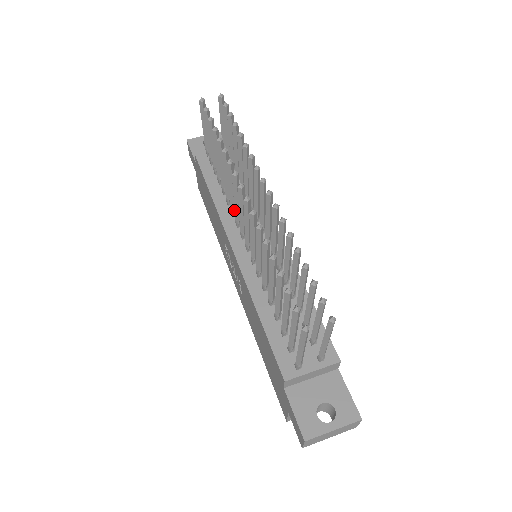
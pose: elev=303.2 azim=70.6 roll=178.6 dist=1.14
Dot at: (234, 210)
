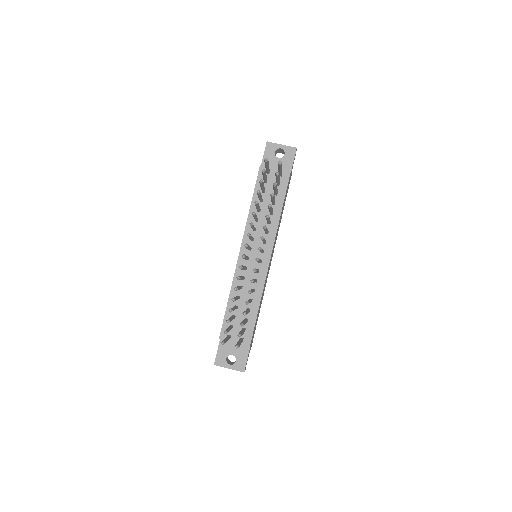
Dot at: (254, 230)
